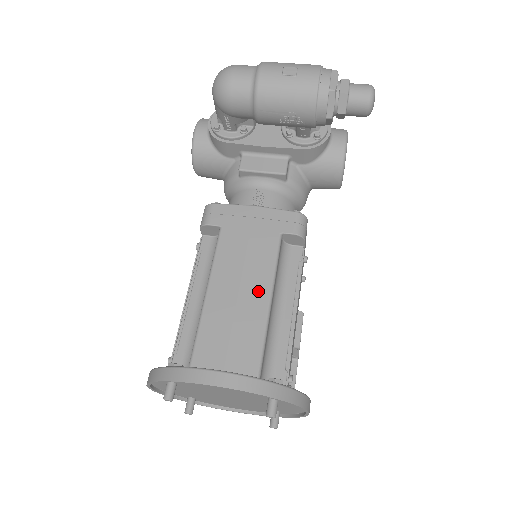
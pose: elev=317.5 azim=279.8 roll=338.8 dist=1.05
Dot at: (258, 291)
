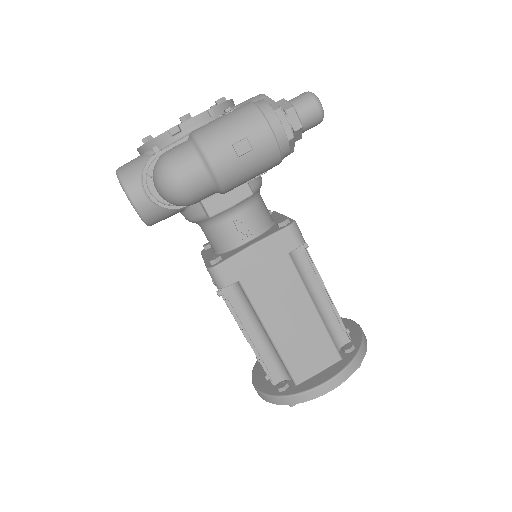
Dot at: (304, 308)
